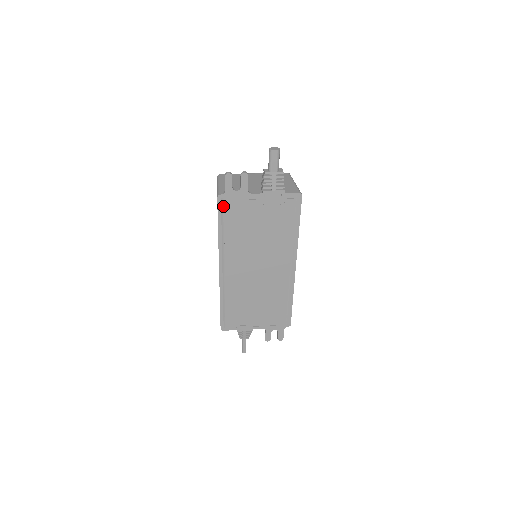
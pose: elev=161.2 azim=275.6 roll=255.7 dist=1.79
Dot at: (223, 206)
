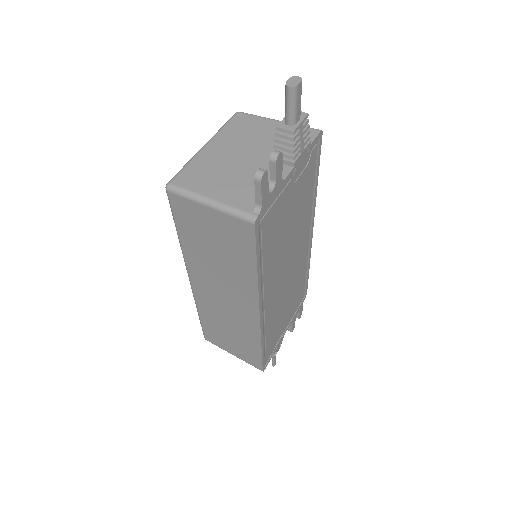
Dot at: (259, 230)
